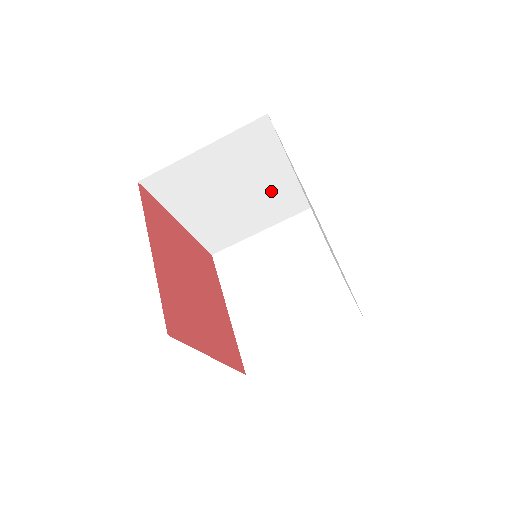
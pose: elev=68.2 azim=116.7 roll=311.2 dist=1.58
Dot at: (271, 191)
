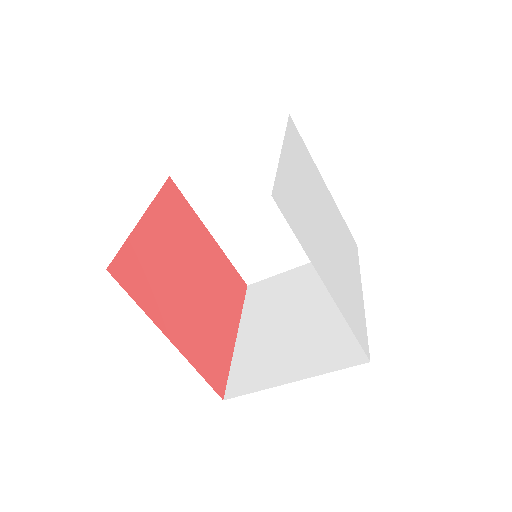
Dot at: occluded
